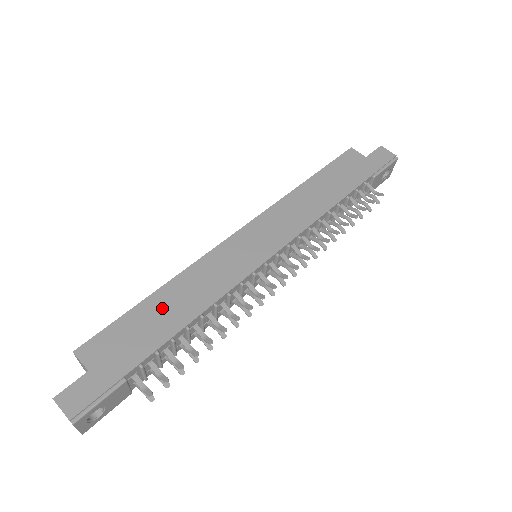
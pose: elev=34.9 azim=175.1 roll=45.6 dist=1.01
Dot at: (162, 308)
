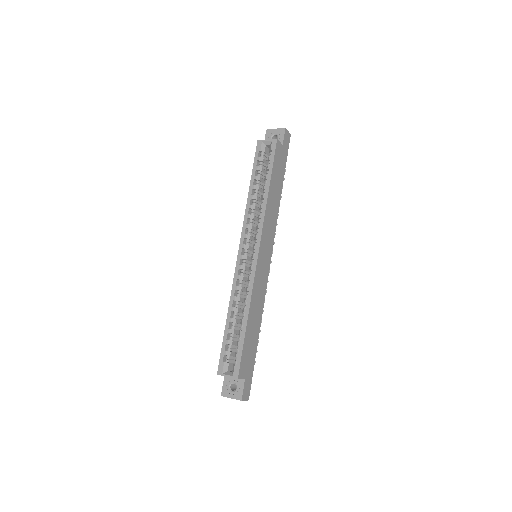
Dot at: (252, 327)
